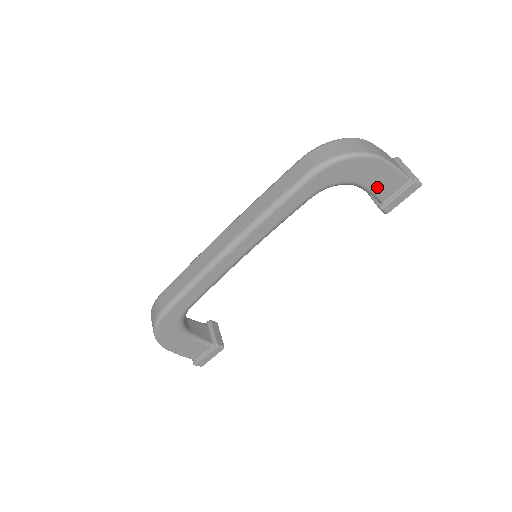
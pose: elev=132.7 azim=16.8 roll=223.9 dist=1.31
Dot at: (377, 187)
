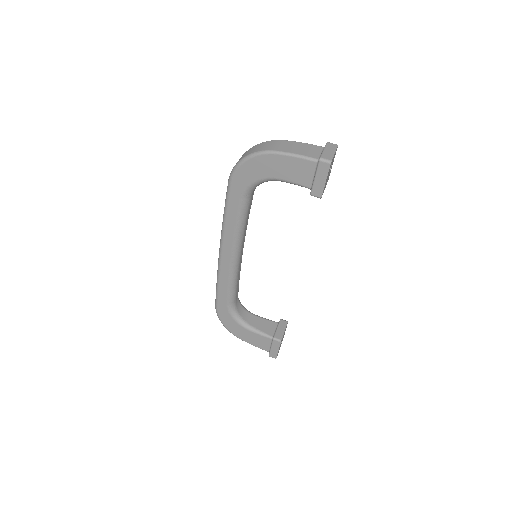
Dot at: (291, 177)
